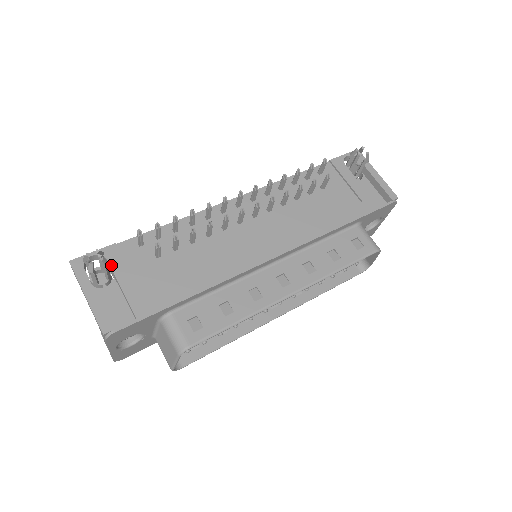
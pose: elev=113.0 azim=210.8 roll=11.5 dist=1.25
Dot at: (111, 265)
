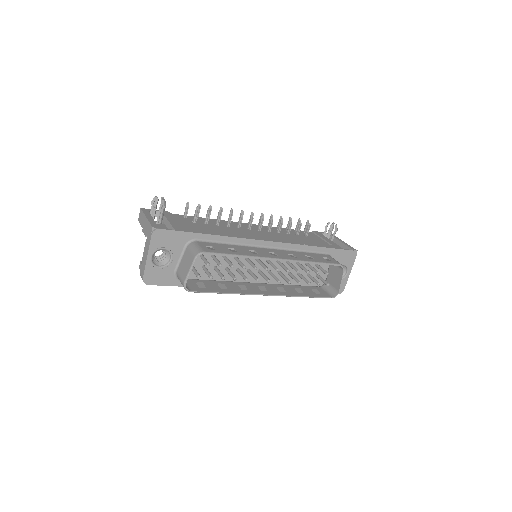
Dot at: (165, 215)
